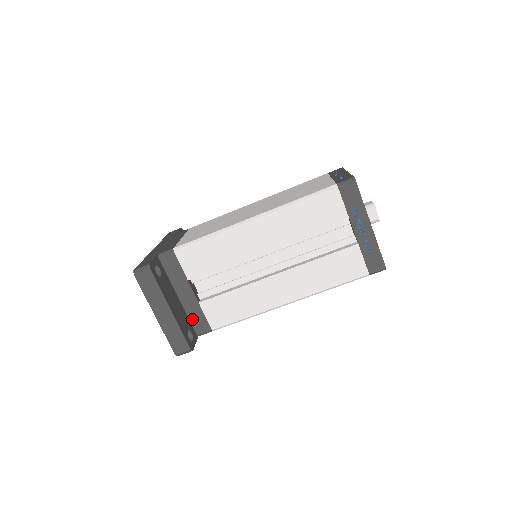
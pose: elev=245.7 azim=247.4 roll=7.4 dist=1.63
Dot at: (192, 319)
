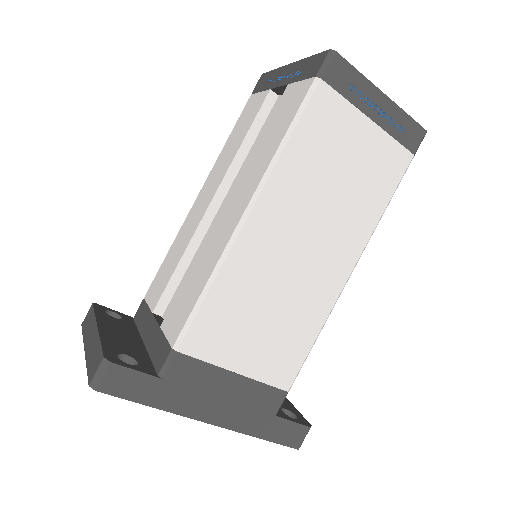
Dot at: (154, 356)
